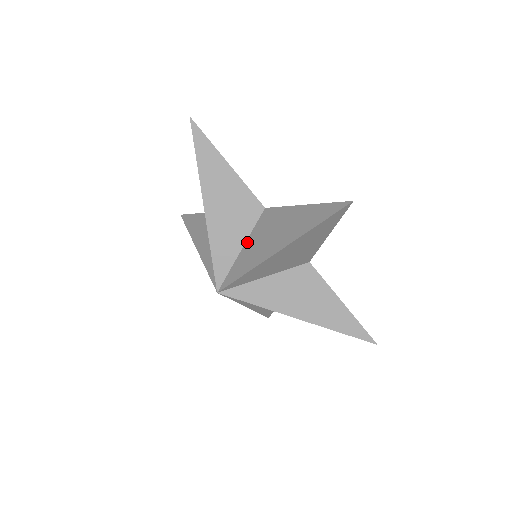
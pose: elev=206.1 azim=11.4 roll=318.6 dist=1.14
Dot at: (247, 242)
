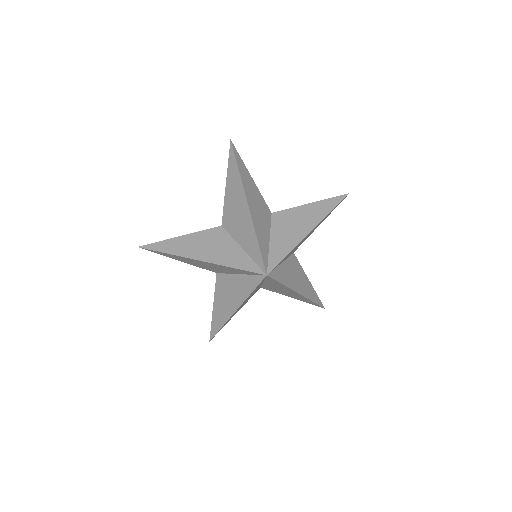
Dot at: (239, 242)
